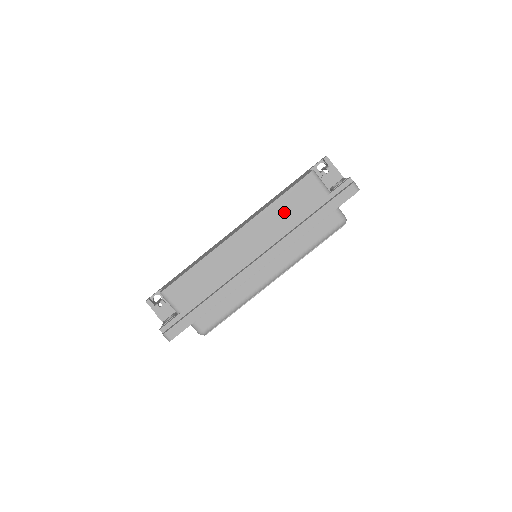
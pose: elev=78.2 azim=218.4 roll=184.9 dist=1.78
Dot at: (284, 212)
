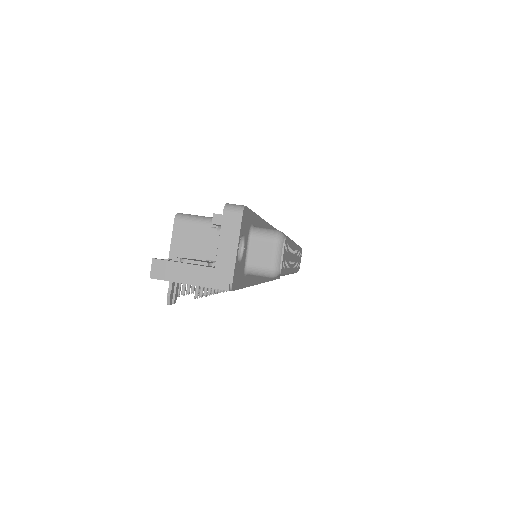
Dot at: occluded
